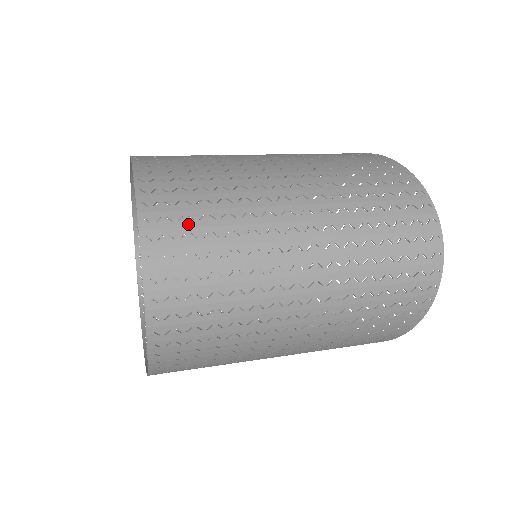
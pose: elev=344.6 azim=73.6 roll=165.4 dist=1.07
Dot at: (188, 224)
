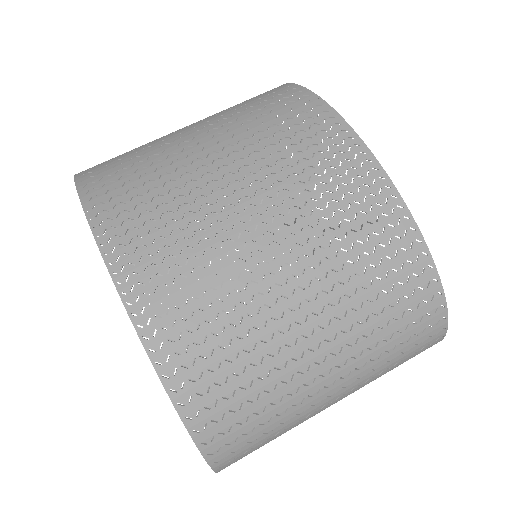
Dot at: (248, 447)
